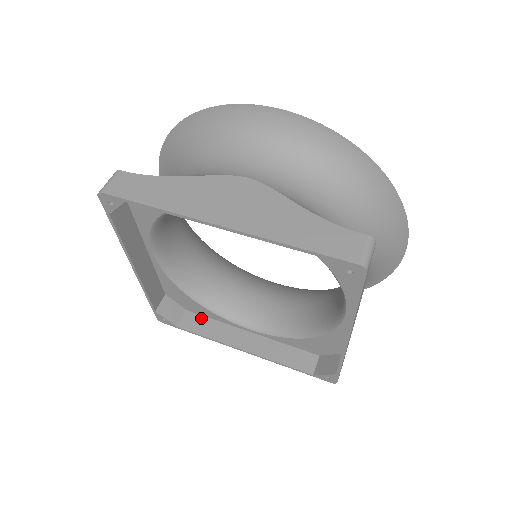
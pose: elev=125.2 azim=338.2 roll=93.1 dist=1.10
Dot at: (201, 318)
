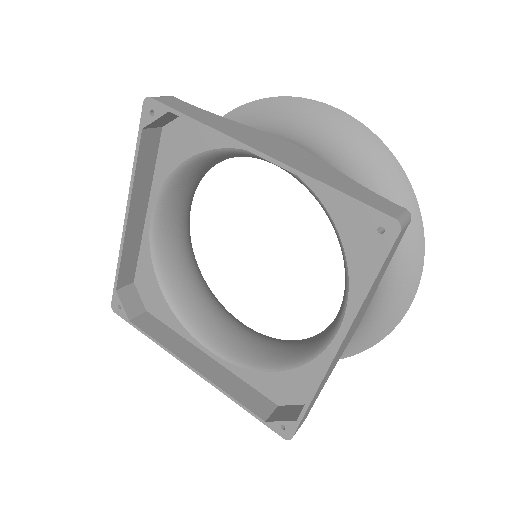
Dot at: (159, 323)
